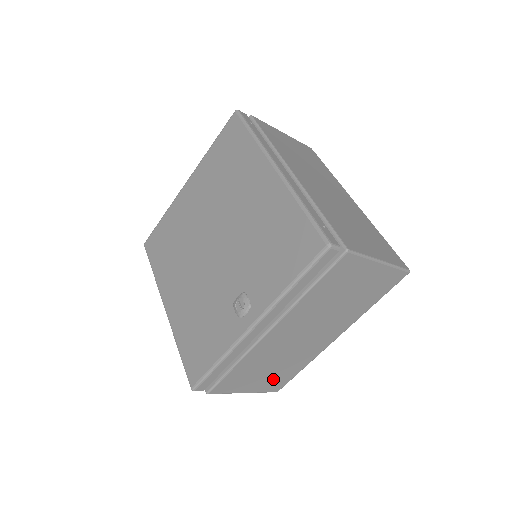
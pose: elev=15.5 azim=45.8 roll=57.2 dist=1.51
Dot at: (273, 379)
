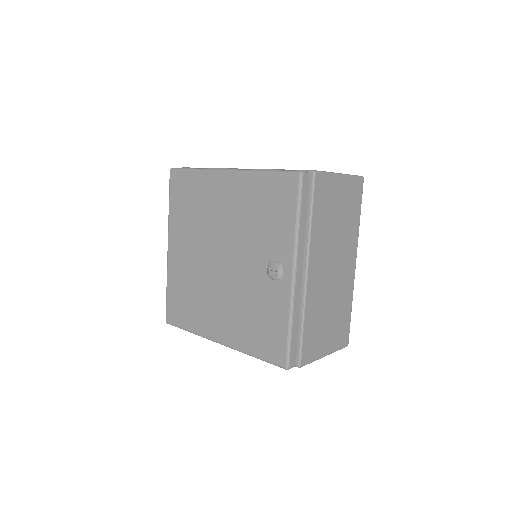
Dot at: (337, 330)
